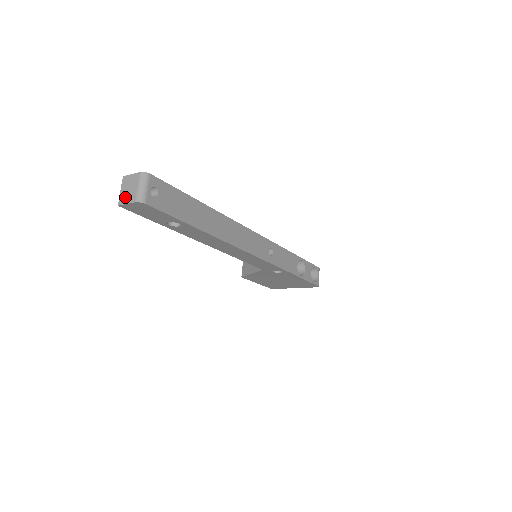
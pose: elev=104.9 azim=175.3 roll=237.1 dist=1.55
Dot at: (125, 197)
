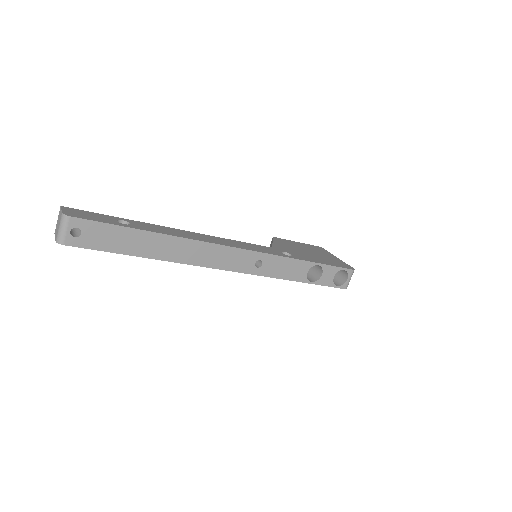
Dot at: (56, 230)
